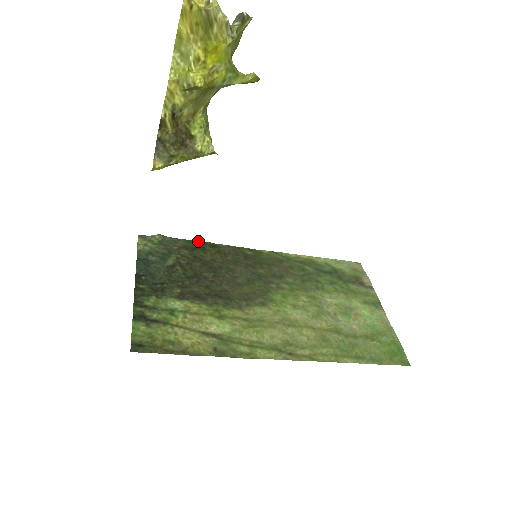
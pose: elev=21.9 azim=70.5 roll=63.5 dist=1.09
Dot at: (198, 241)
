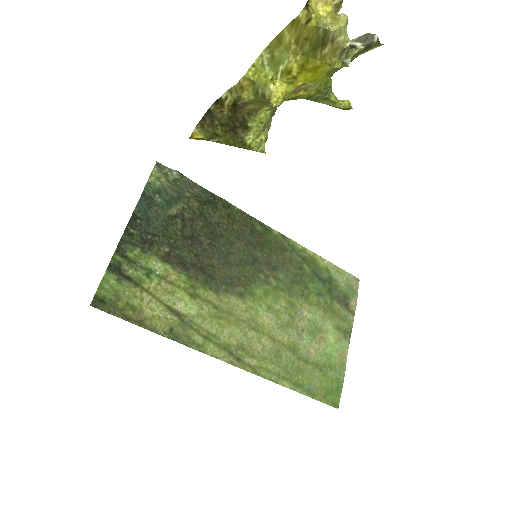
Dot at: (214, 194)
